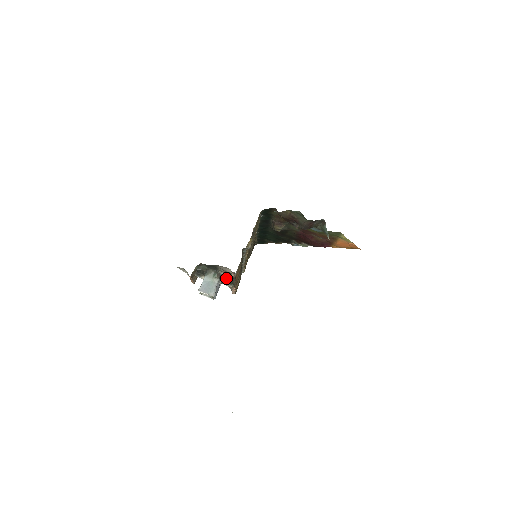
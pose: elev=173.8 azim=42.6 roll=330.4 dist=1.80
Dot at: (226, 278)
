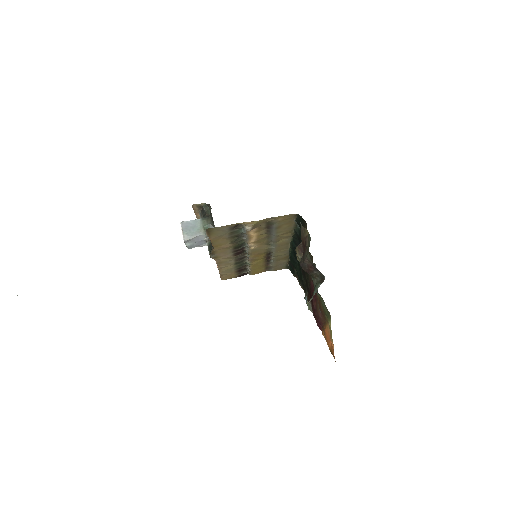
Dot at: occluded
